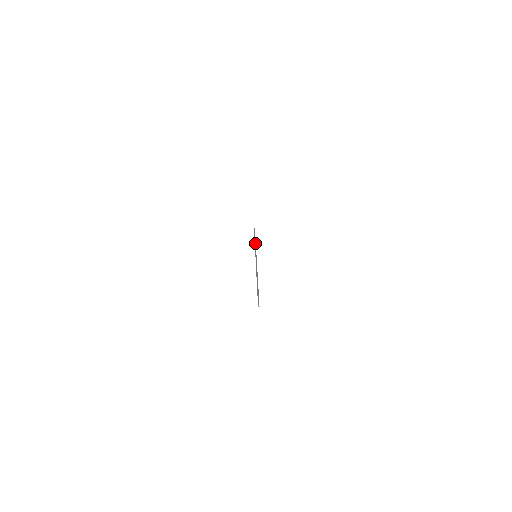
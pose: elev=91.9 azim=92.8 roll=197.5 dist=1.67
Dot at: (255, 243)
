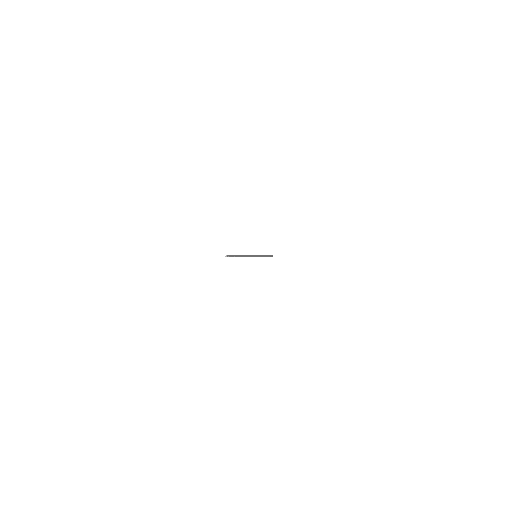
Dot at: (263, 255)
